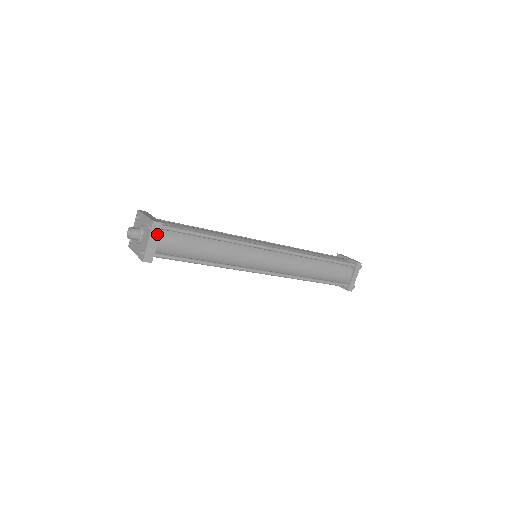
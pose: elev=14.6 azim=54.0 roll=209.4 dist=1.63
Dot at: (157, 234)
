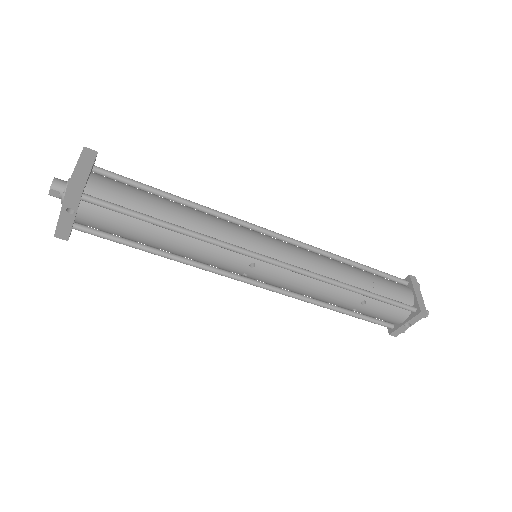
Dot at: (90, 161)
